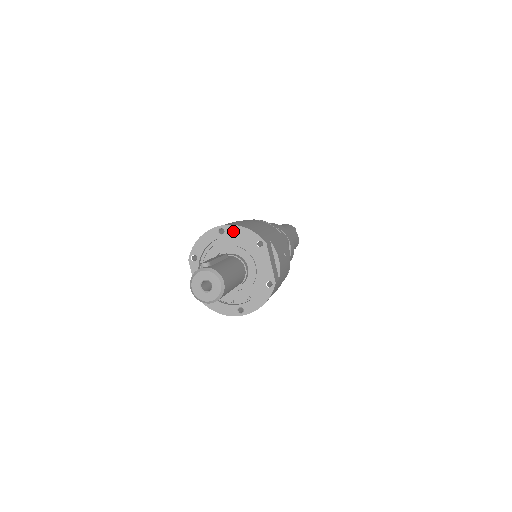
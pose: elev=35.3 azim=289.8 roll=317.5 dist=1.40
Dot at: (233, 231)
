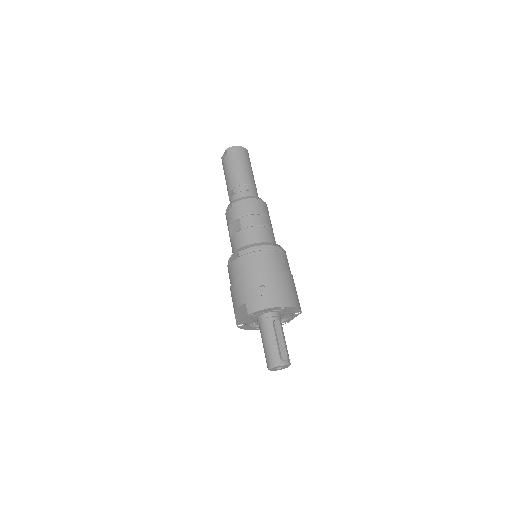
Dot at: (289, 309)
